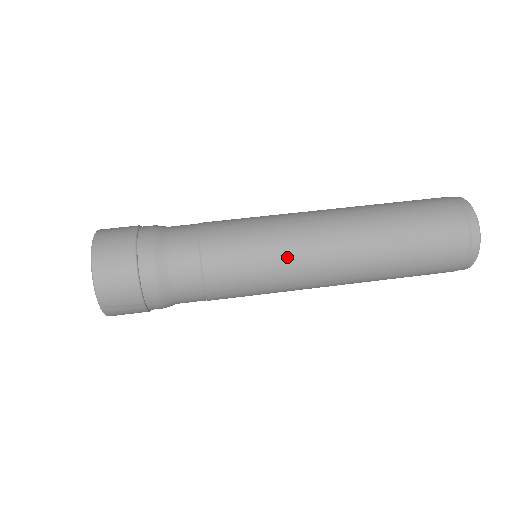
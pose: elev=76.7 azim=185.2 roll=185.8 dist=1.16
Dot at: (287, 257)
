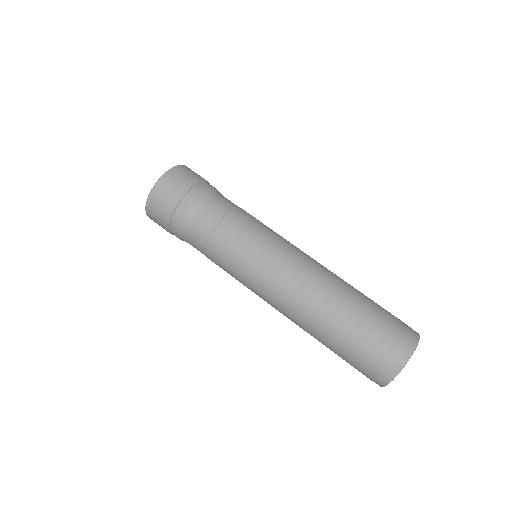
Dot at: (264, 270)
